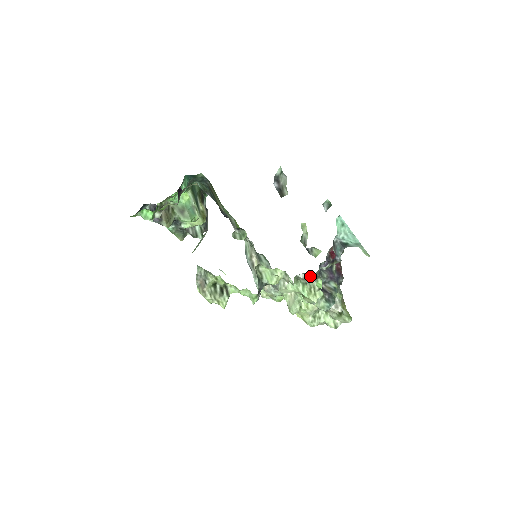
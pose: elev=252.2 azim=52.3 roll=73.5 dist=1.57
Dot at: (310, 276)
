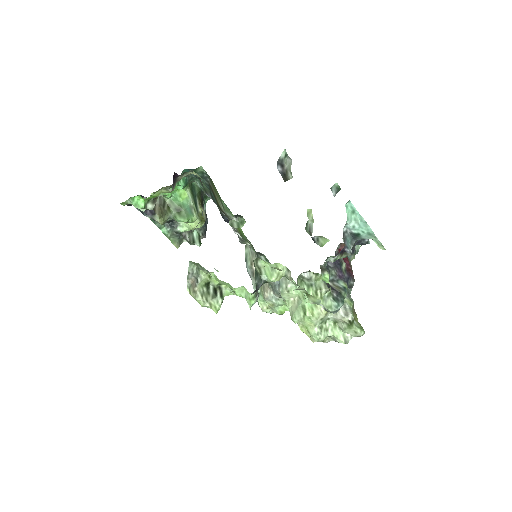
Dot at: (316, 276)
